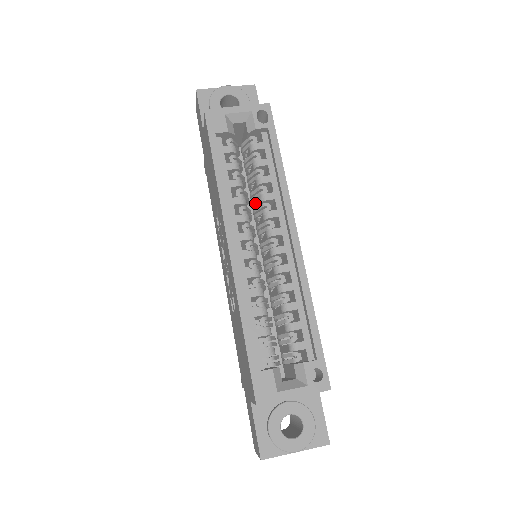
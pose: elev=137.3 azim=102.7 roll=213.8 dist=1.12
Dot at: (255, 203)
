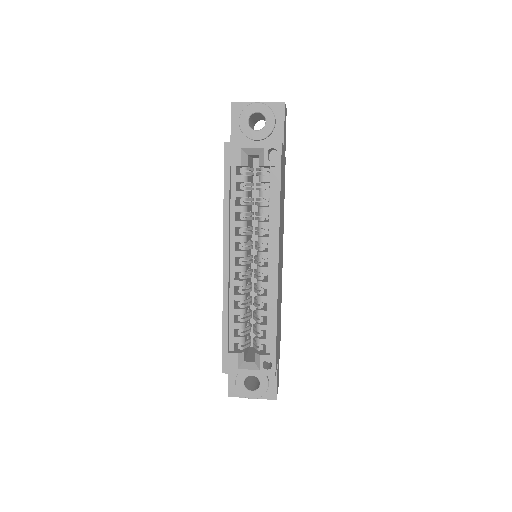
Dot at: occluded
